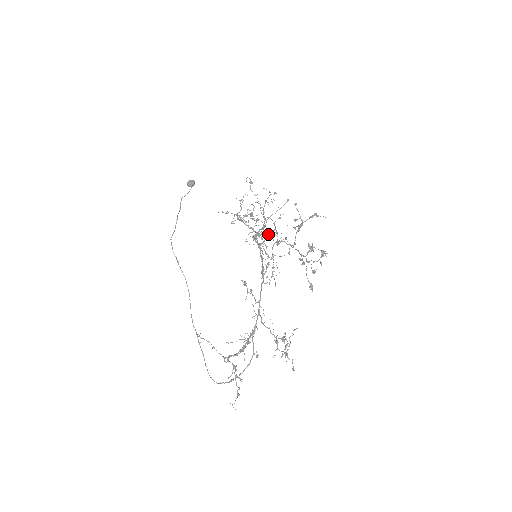
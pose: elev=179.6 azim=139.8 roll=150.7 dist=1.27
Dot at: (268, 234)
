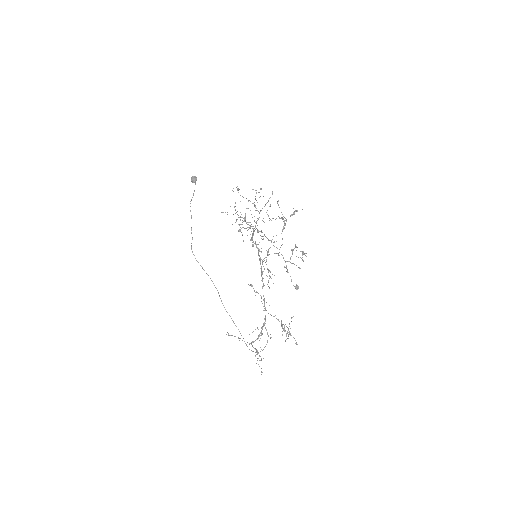
Dot at: occluded
